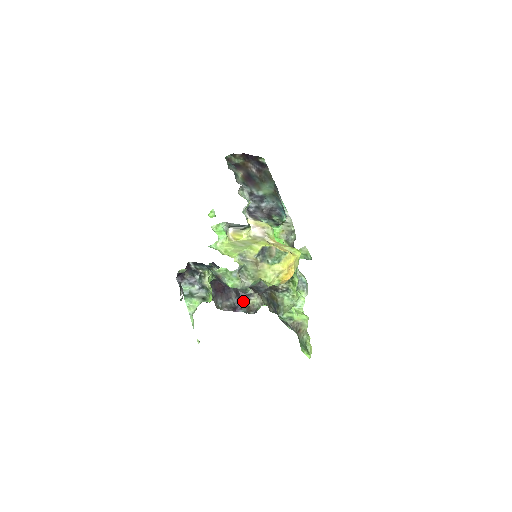
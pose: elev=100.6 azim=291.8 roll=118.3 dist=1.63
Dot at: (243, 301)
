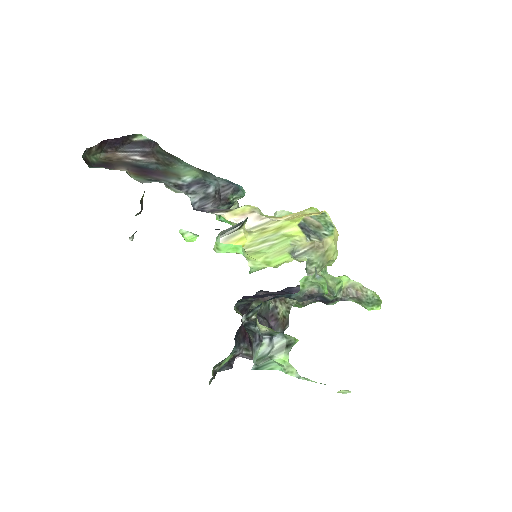
Dot at: (274, 322)
